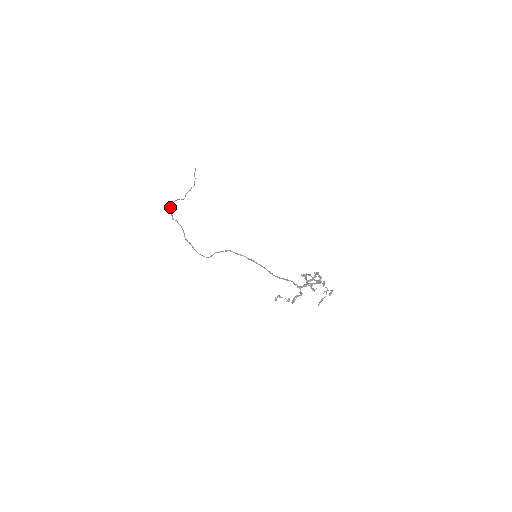
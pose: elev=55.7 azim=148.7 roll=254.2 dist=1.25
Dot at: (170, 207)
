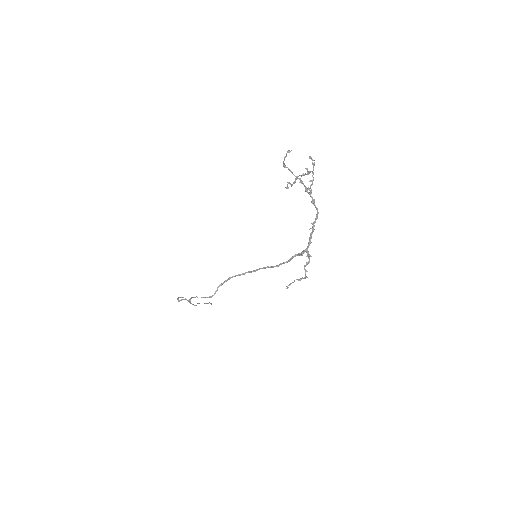
Dot at: occluded
